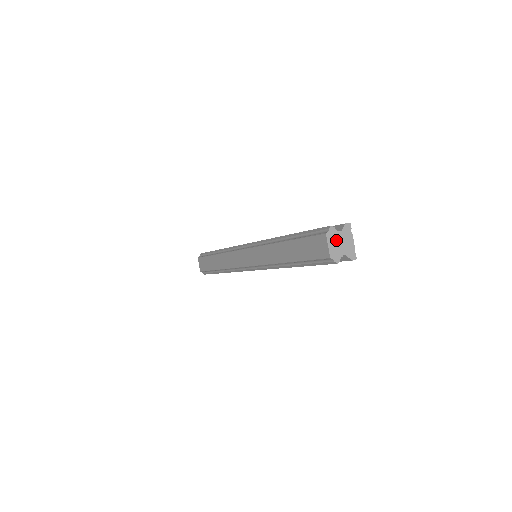
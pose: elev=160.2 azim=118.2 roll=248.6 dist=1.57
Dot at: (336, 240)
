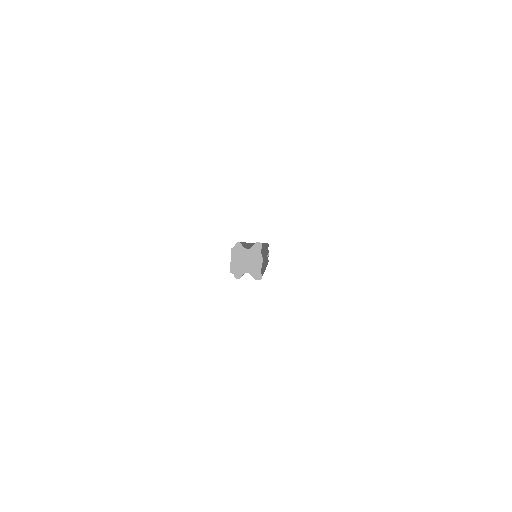
Dot at: (241, 257)
